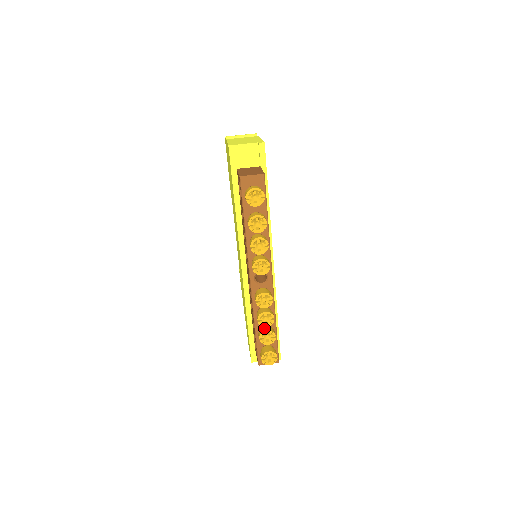
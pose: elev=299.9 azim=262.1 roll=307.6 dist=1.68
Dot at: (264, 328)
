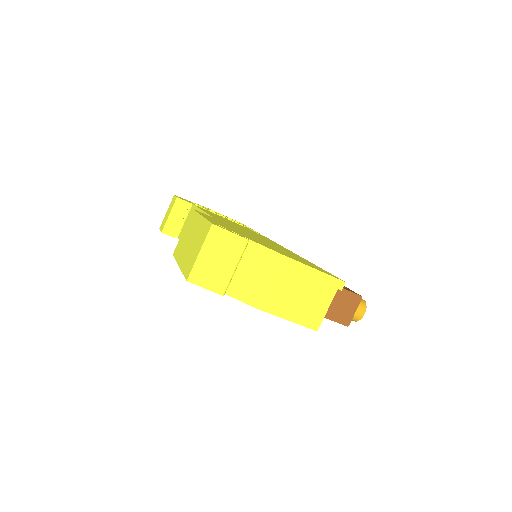
Dot at: occluded
